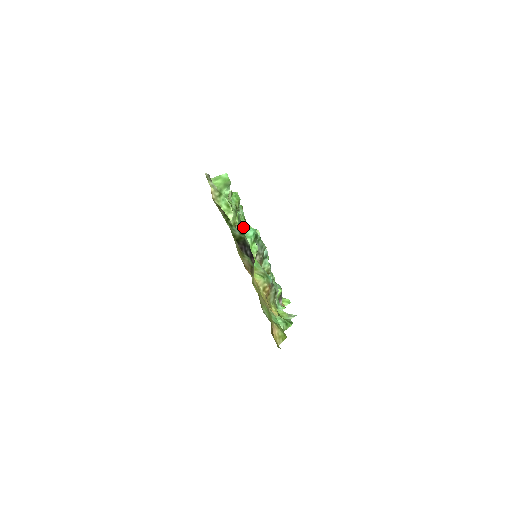
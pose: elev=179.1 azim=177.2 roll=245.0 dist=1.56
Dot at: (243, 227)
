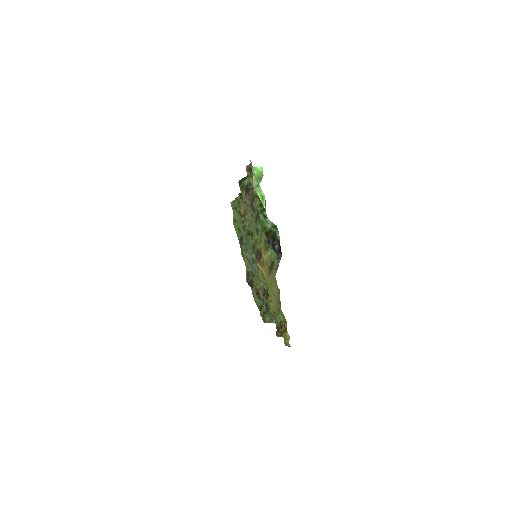
Dot at: occluded
